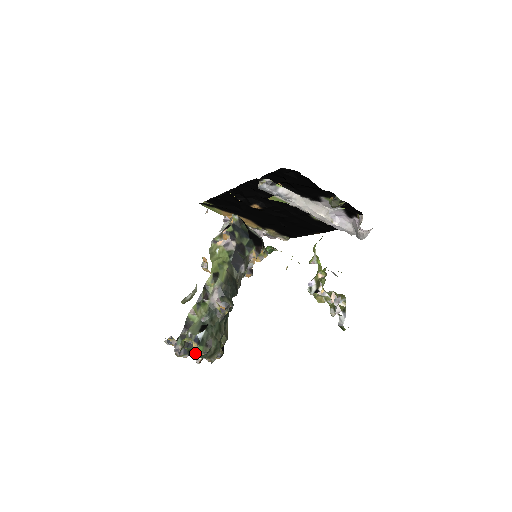
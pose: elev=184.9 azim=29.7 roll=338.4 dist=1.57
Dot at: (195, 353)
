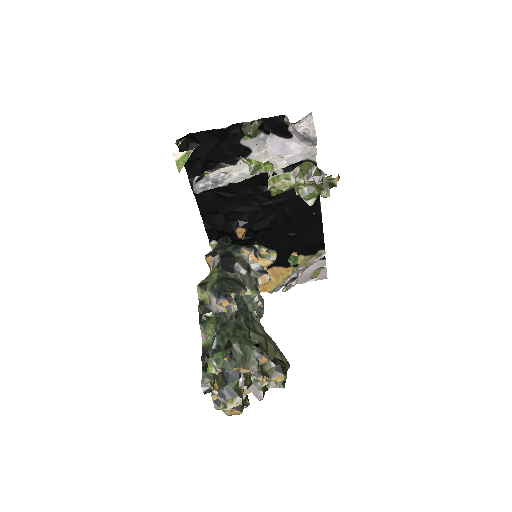
Dot at: (214, 364)
